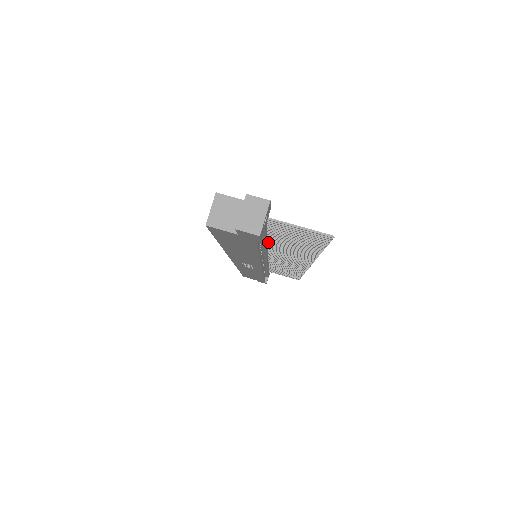
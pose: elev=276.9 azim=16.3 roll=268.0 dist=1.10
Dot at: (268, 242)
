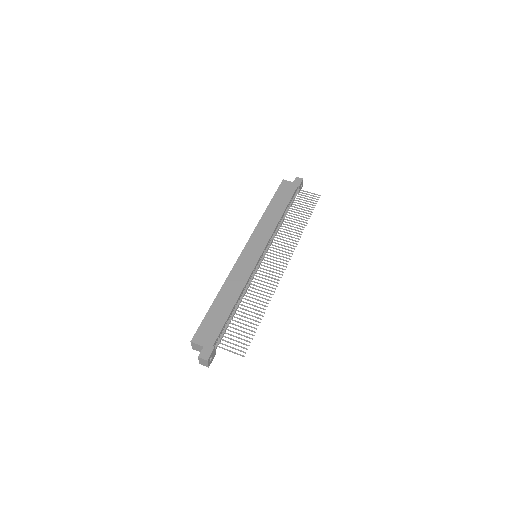
Dot at: (242, 295)
